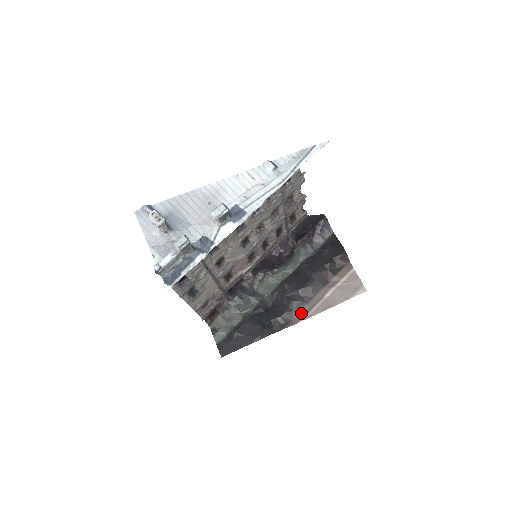
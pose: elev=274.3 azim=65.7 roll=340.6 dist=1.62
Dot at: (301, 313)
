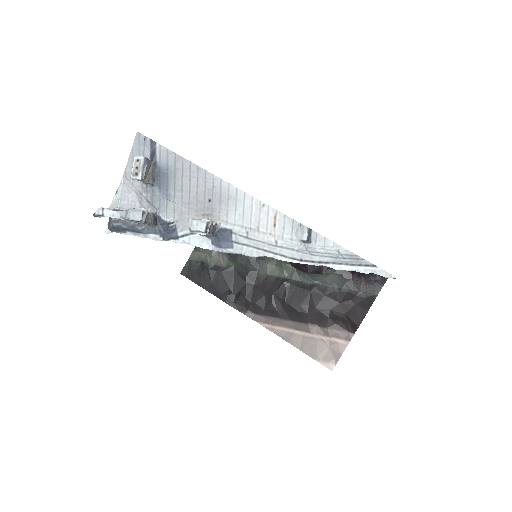
Dot at: (268, 318)
